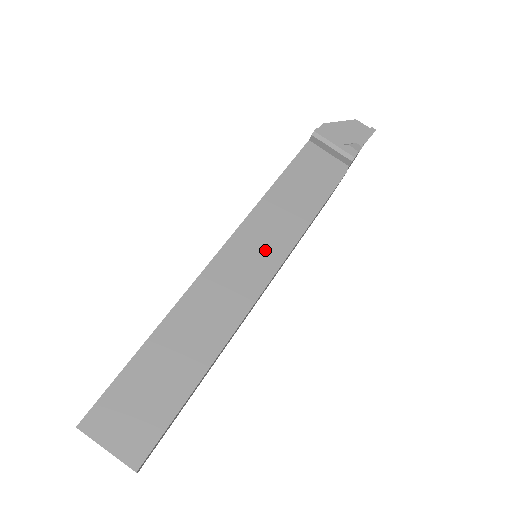
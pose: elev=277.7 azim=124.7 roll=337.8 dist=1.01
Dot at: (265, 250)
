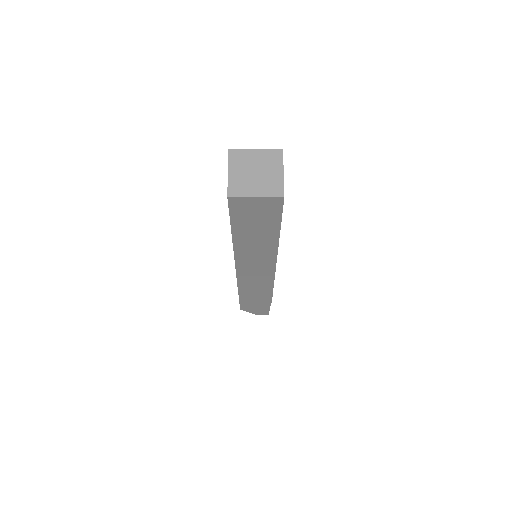
Dot at: occluded
